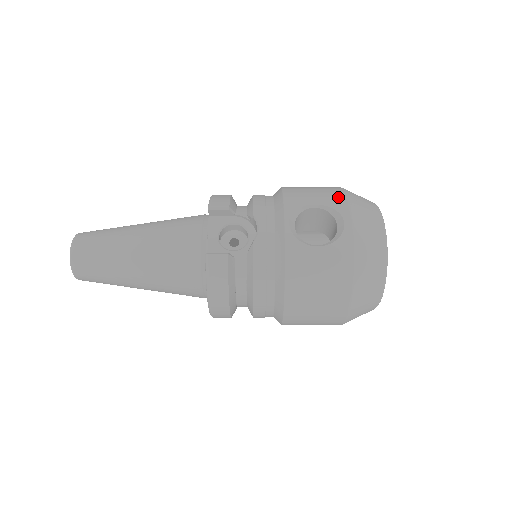
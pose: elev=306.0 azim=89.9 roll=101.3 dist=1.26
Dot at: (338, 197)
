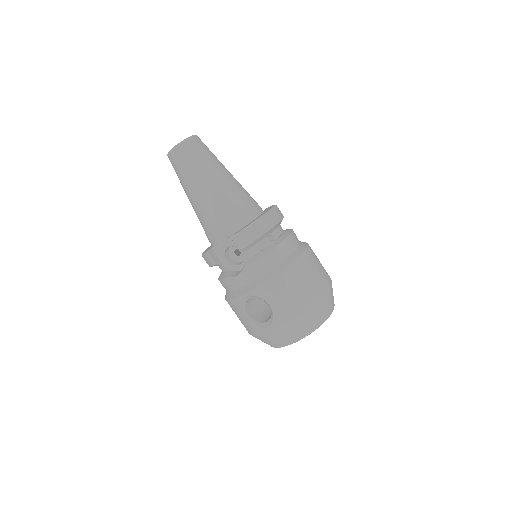
Dot at: (287, 316)
